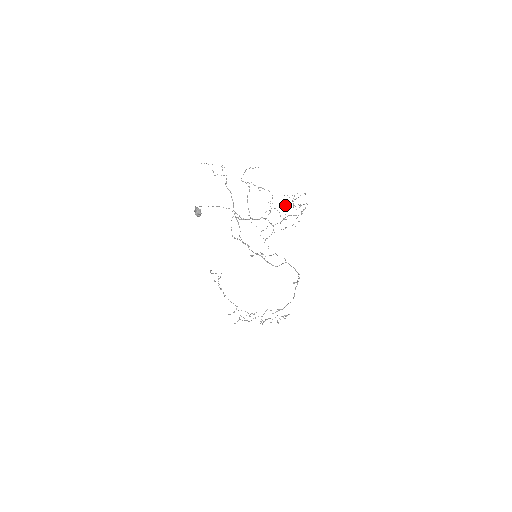
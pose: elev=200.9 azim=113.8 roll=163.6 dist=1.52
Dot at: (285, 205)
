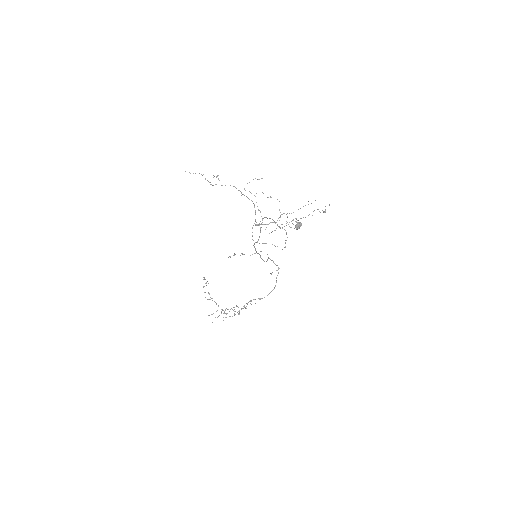
Dot at: occluded
